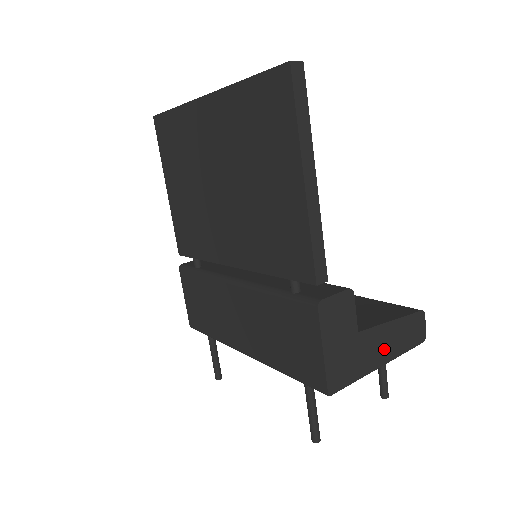
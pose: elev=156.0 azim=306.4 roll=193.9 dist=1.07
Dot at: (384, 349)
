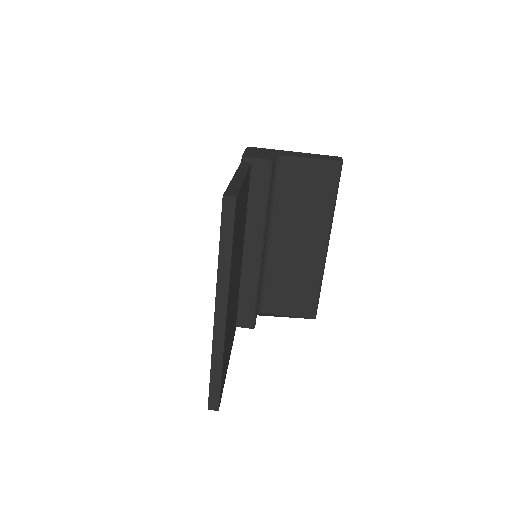
Dot at: occluded
